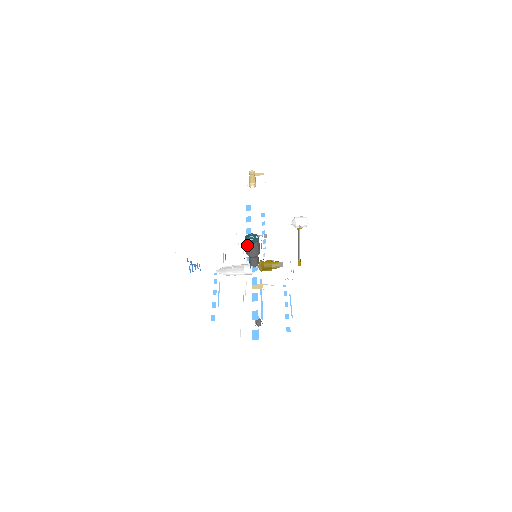
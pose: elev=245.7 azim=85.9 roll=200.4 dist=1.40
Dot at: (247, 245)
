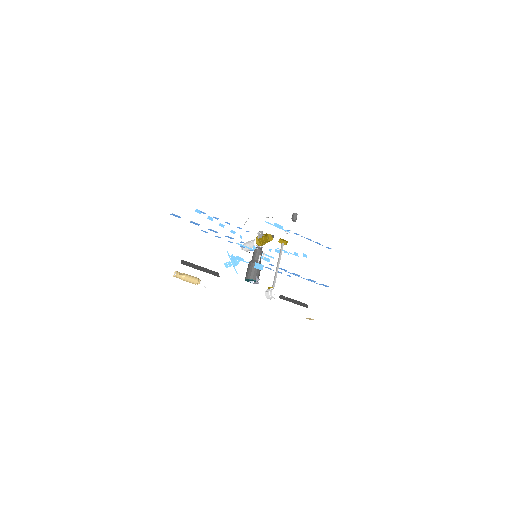
Dot at: occluded
